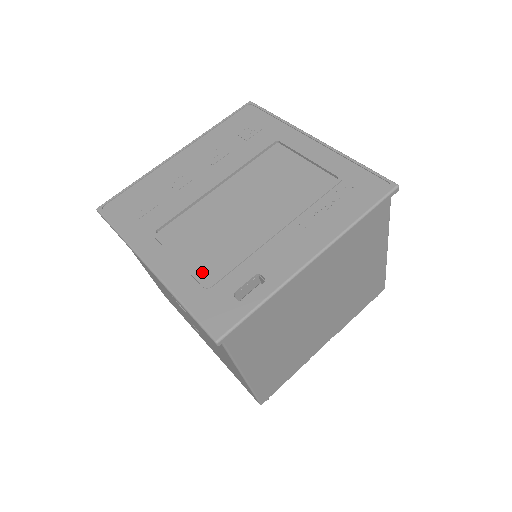
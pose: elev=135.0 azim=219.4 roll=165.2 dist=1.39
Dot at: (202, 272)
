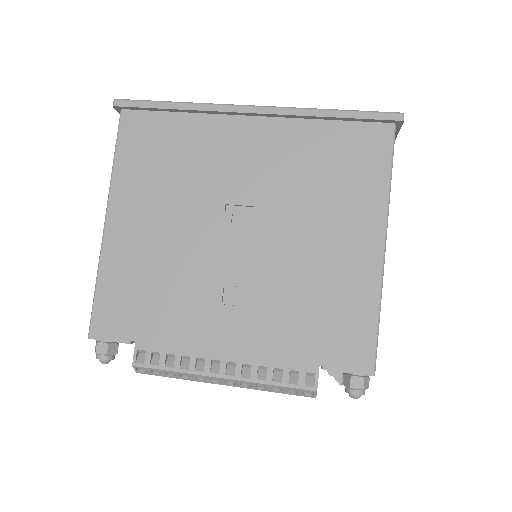
Dot at: occluded
